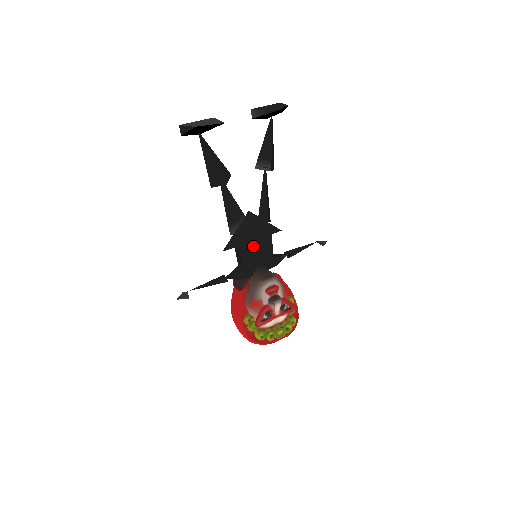
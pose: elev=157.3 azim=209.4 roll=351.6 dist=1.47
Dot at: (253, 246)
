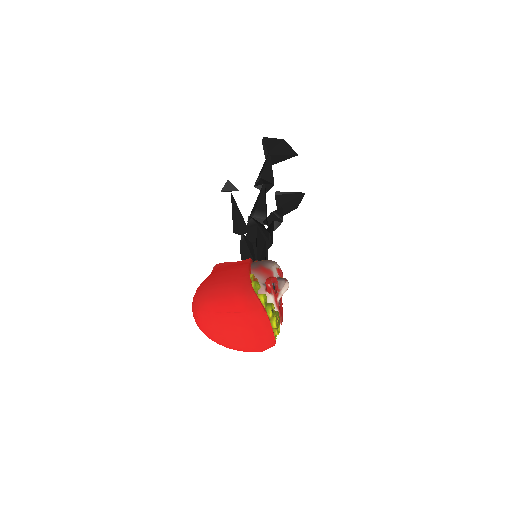
Dot at: (262, 243)
